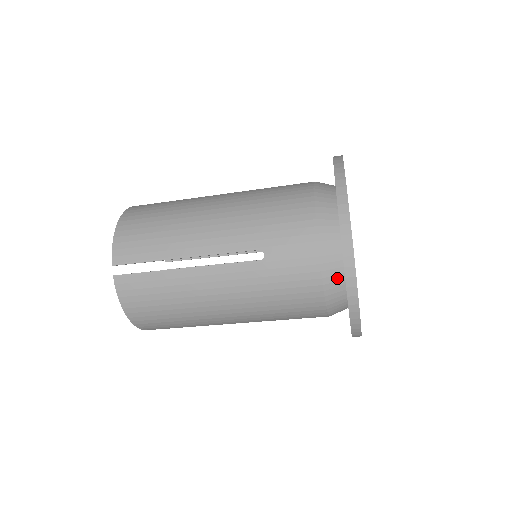
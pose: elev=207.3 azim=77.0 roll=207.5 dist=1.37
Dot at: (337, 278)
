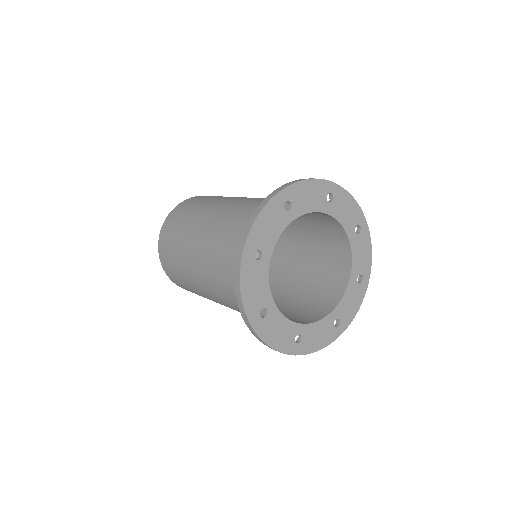
Dot at: occluded
